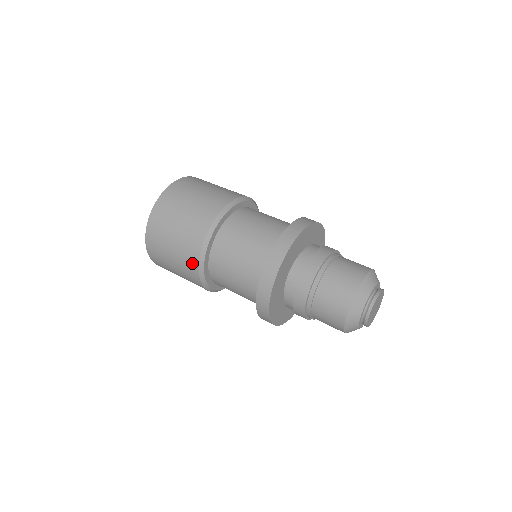
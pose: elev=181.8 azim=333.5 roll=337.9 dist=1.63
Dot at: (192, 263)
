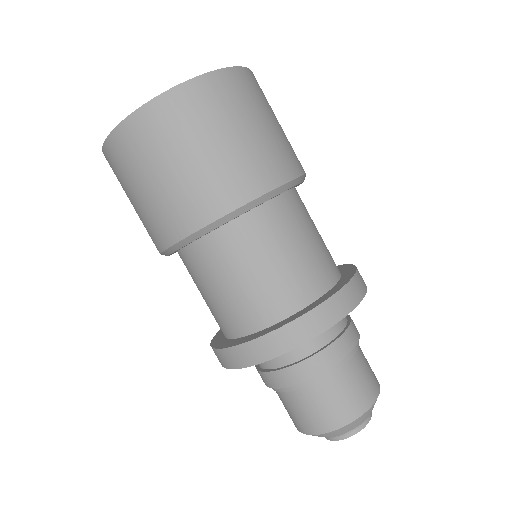
Dot at: (207, 207)
